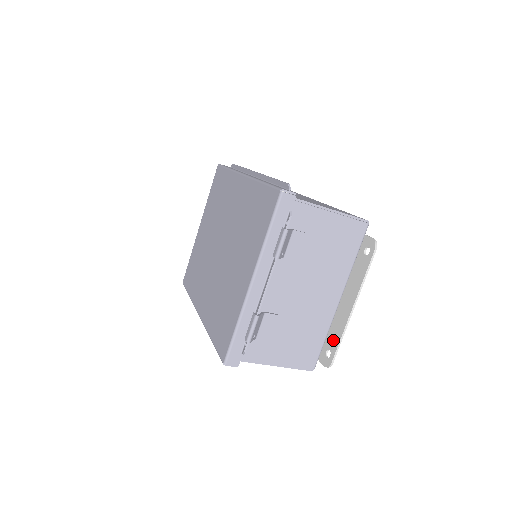
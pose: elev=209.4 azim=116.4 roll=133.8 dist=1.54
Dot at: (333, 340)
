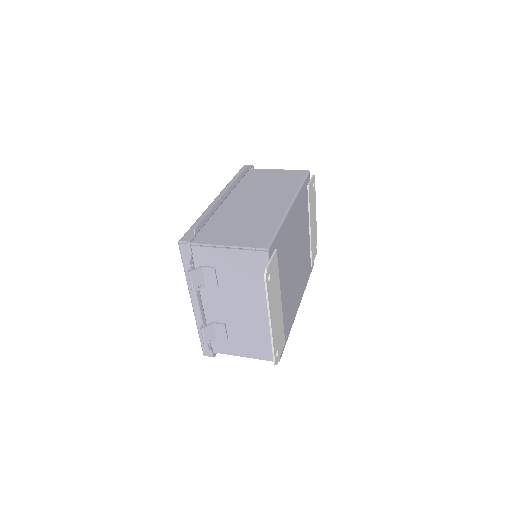
Dot at: occluded
